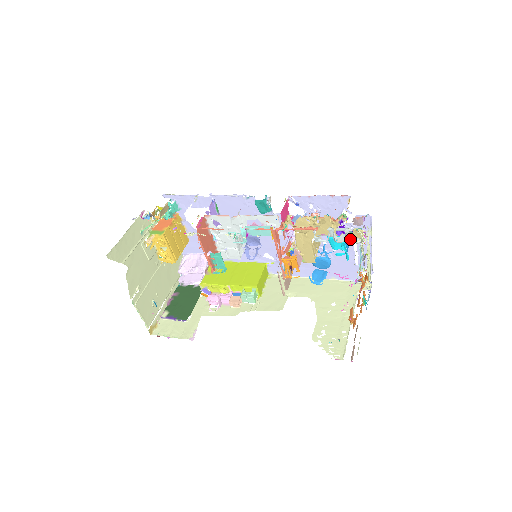
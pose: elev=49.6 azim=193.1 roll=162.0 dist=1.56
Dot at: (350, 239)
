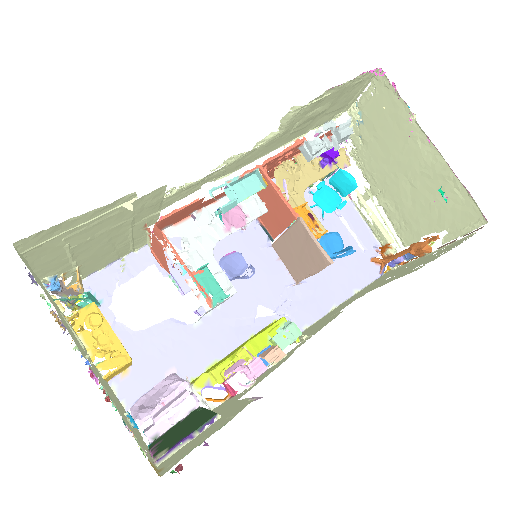
Dot at: (343, 125)
